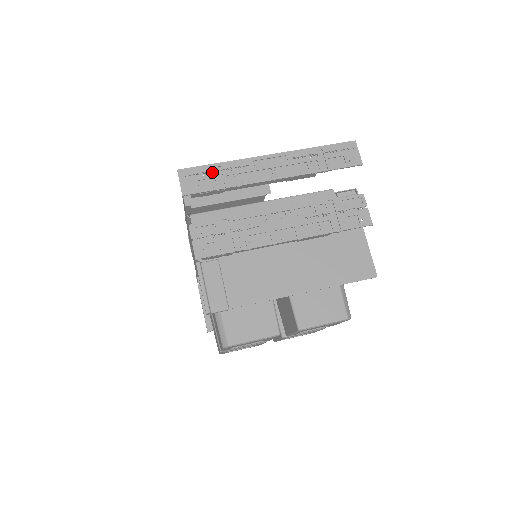
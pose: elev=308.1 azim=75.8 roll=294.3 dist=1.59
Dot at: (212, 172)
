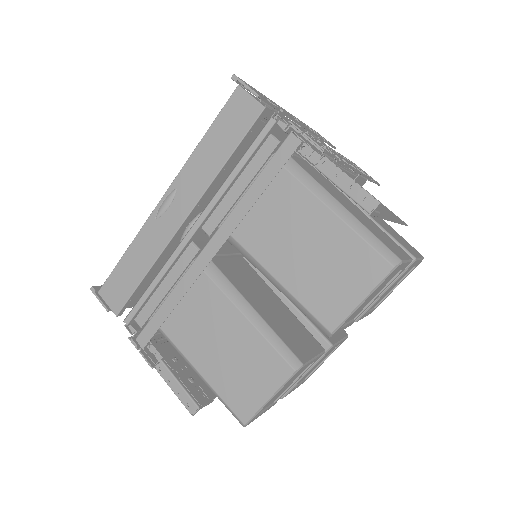
Dot at: occluded
